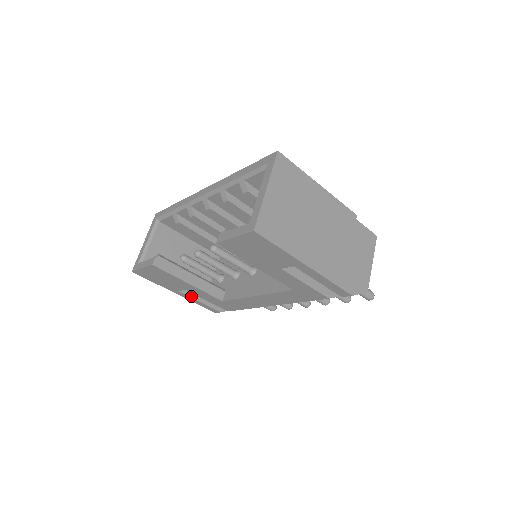
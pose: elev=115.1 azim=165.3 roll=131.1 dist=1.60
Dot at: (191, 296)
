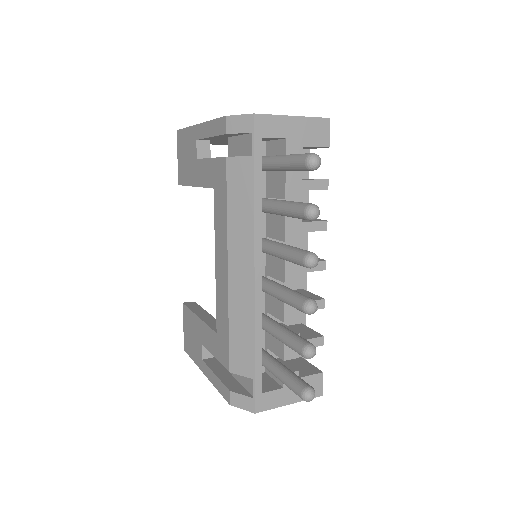
Dot at: (211, 367)
